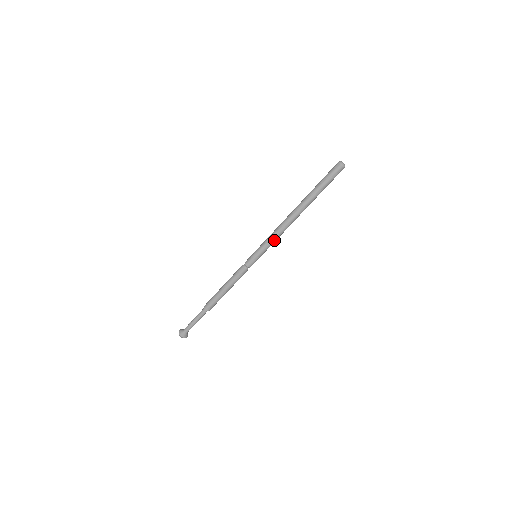
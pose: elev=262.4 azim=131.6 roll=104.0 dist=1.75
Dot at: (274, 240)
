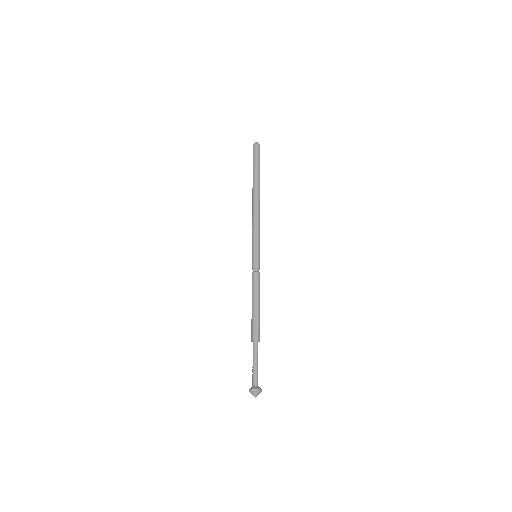
Dot at: (258, 230)
